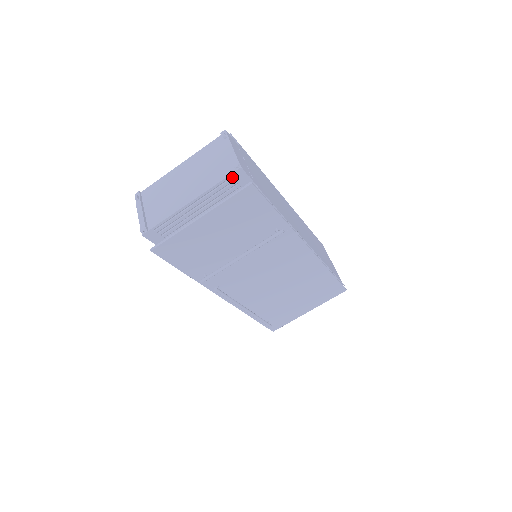
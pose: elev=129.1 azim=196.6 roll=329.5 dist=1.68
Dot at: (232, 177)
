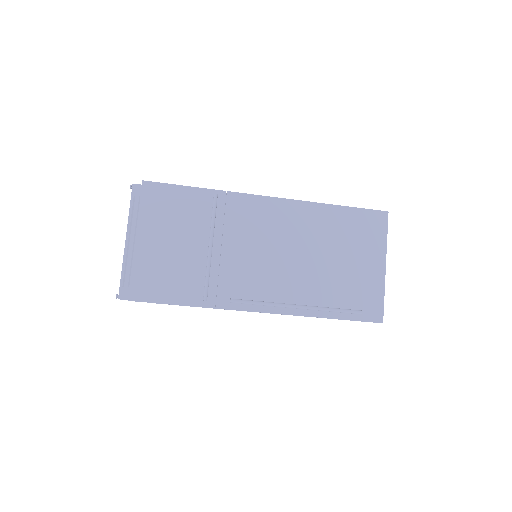
Dot at: (135, 196)
